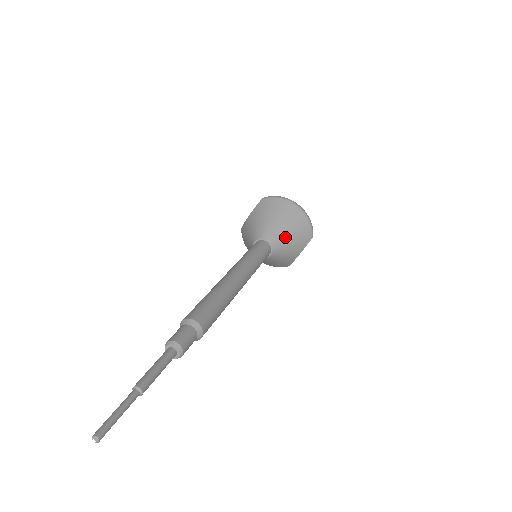
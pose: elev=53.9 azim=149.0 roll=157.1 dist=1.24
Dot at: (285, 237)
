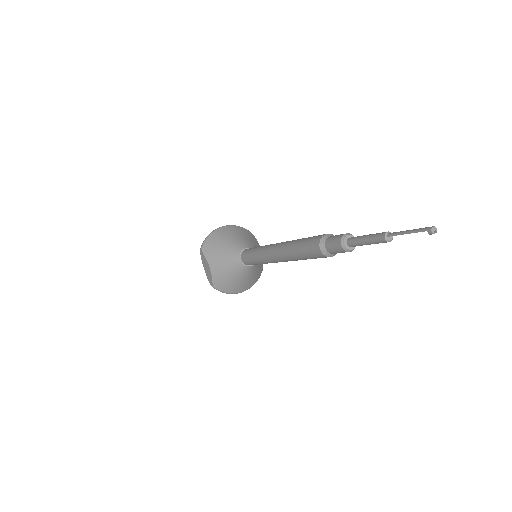
Dot at: (246, 240)
